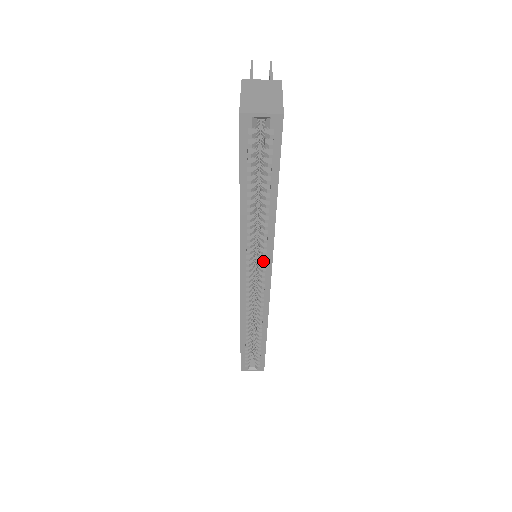
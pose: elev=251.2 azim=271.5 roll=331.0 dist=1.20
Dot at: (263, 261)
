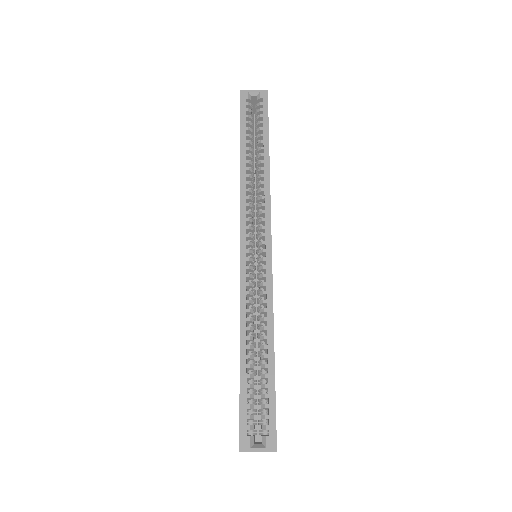
Dot at: (262, 220)
